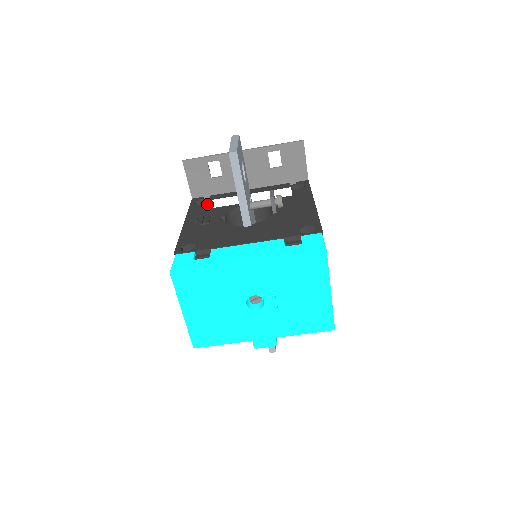
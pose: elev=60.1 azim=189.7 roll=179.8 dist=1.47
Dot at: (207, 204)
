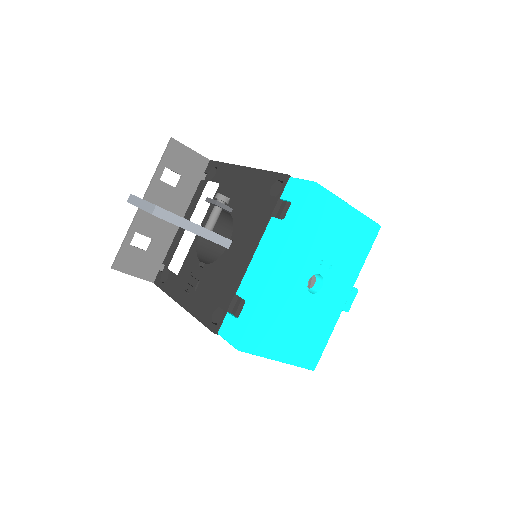
Dot at: (172, 271)
